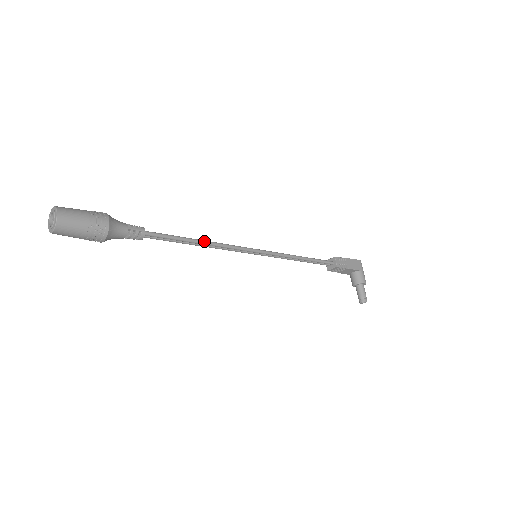
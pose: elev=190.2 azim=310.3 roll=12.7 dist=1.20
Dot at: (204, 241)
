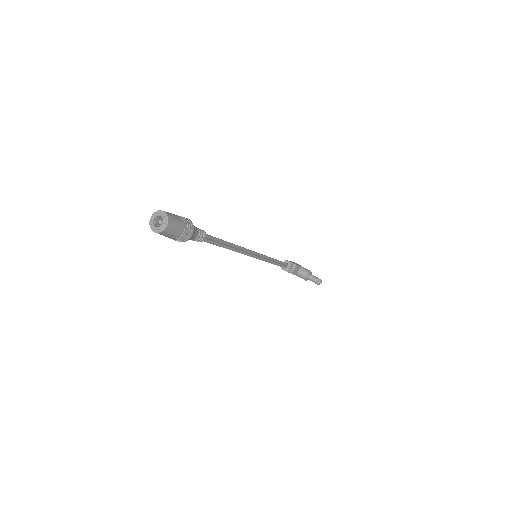
Dot at: (230, 243)
